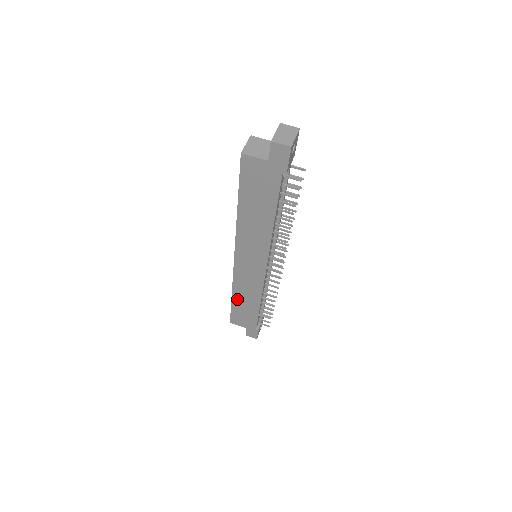
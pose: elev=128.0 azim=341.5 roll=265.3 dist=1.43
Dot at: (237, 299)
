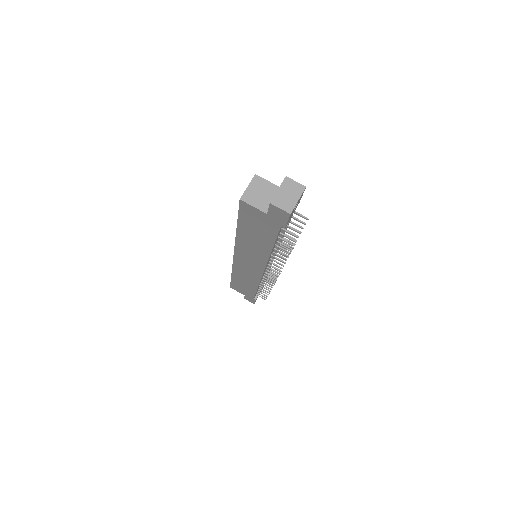
Dot at: (236, 278)
